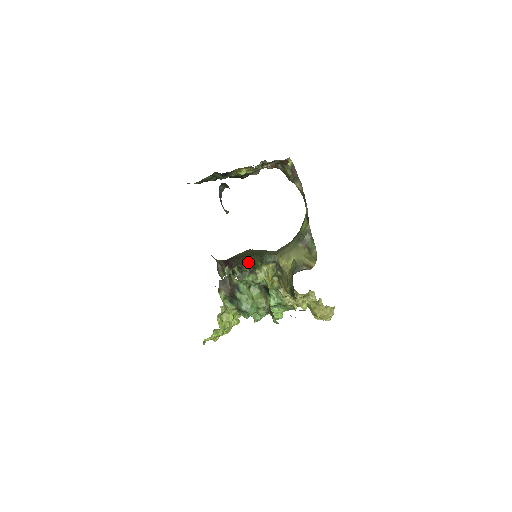
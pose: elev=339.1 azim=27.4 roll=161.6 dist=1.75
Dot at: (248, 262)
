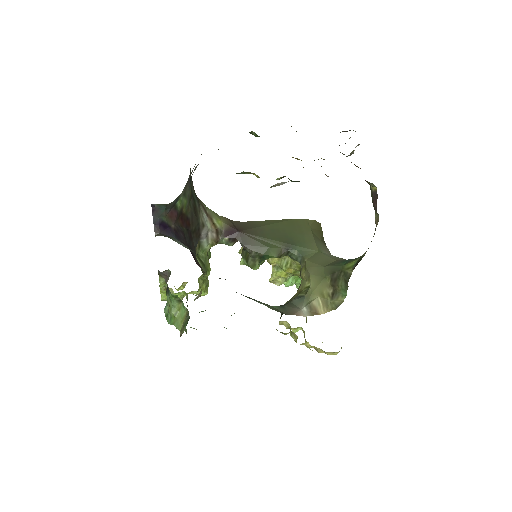
Dot at: (258, 248)
